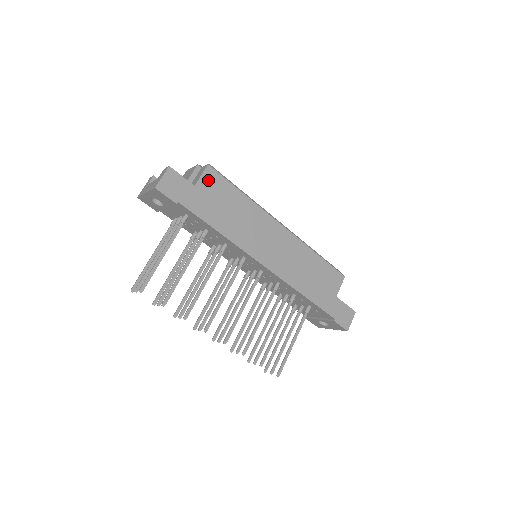
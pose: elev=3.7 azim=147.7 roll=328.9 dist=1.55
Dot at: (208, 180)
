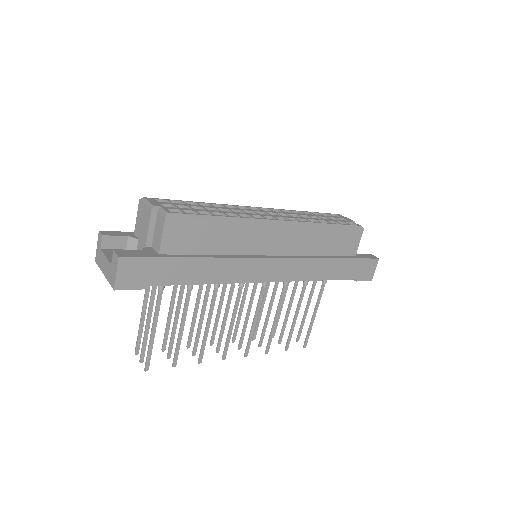
Dot at: (173, 234)
